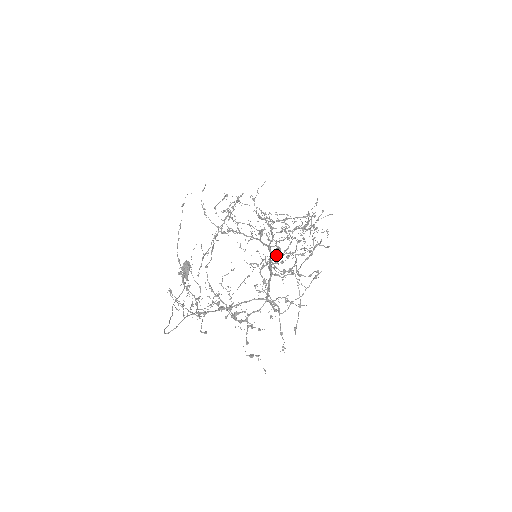
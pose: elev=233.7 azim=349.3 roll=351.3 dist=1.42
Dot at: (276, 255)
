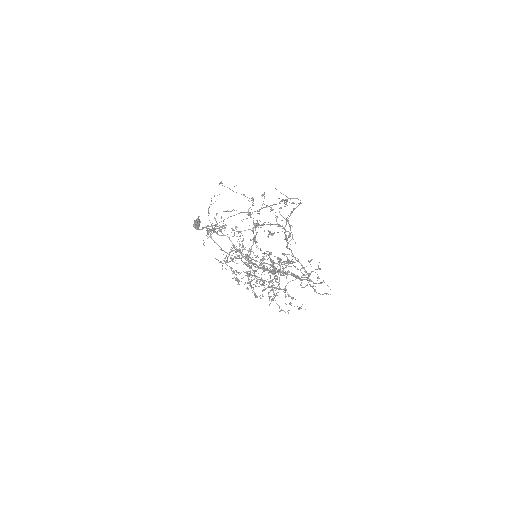
Dot at: occluded
